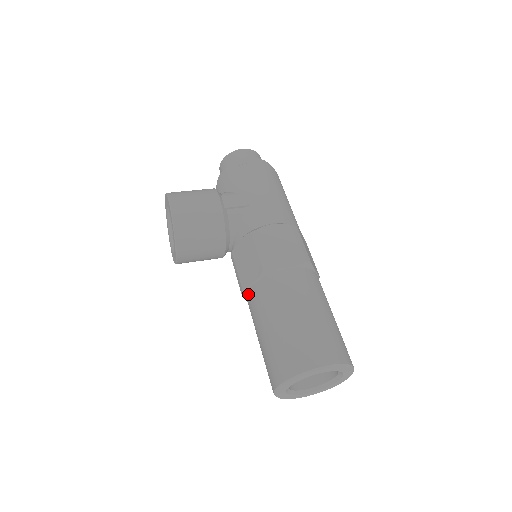
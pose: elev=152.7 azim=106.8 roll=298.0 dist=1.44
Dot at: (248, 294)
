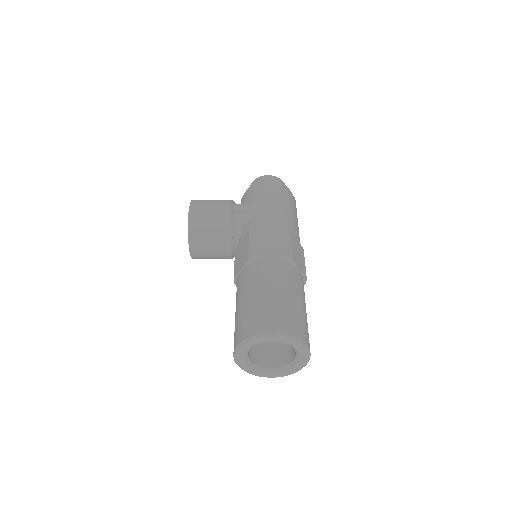
Dot at: (237, 281)
